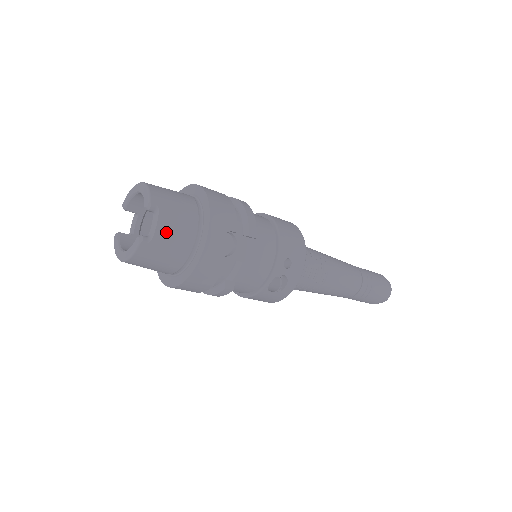
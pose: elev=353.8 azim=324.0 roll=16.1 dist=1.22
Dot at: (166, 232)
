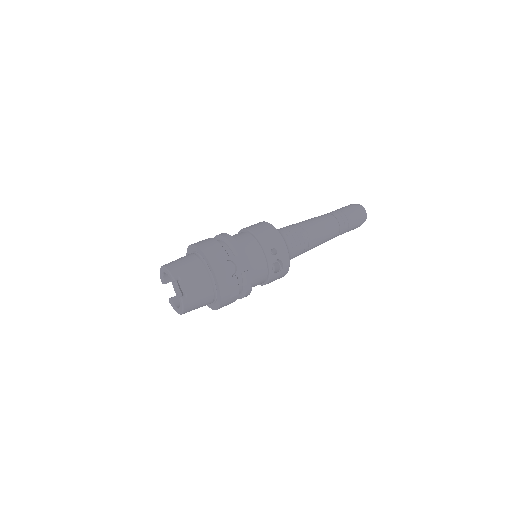
Dot at: (192, 286)
